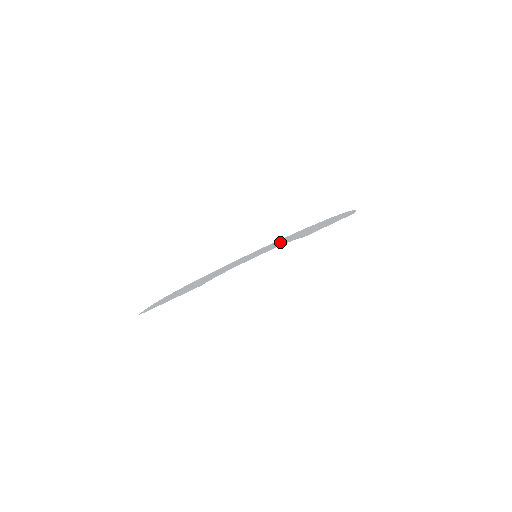
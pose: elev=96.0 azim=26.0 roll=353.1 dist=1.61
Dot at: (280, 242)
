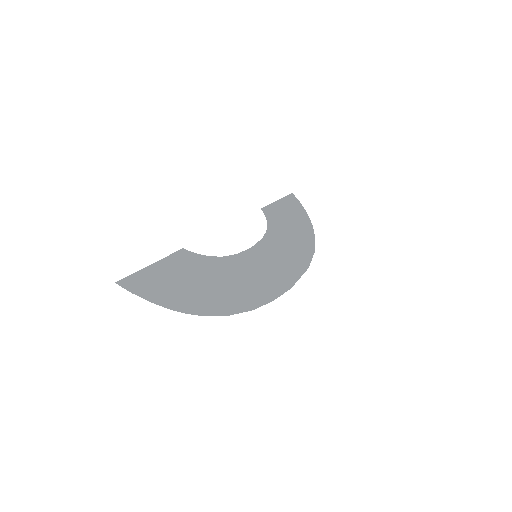
Dot at: (283, 260)
